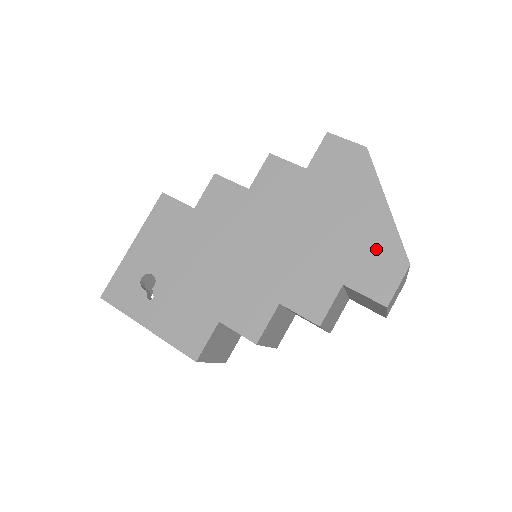
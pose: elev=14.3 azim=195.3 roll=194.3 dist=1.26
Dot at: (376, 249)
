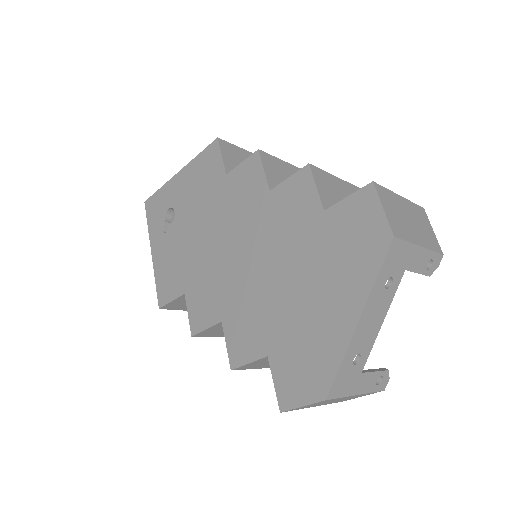
Dot at: (313, 354)
